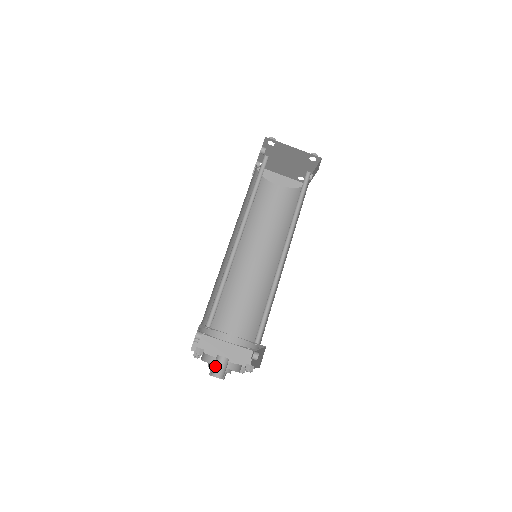
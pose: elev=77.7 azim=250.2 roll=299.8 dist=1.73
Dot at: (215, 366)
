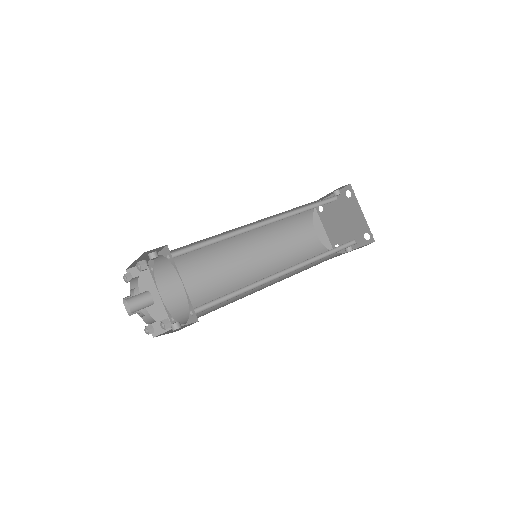
Dot at: (137, 296)
